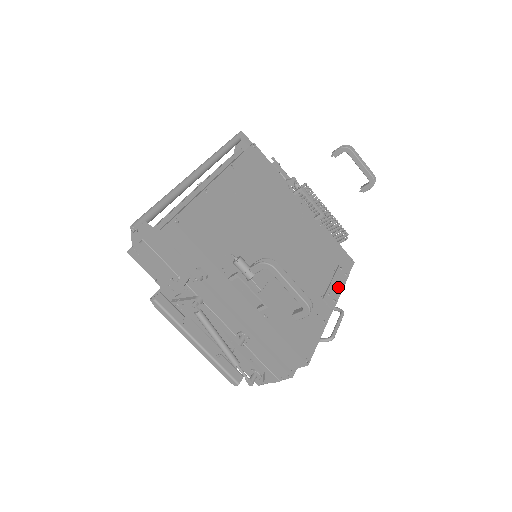
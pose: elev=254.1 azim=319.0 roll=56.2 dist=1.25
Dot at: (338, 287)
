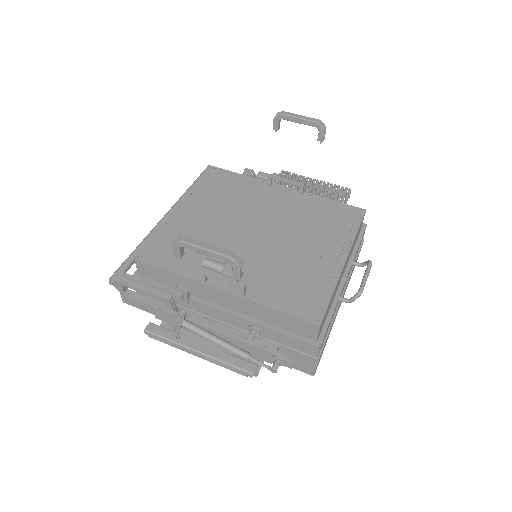
Dot at: (339, 239)
